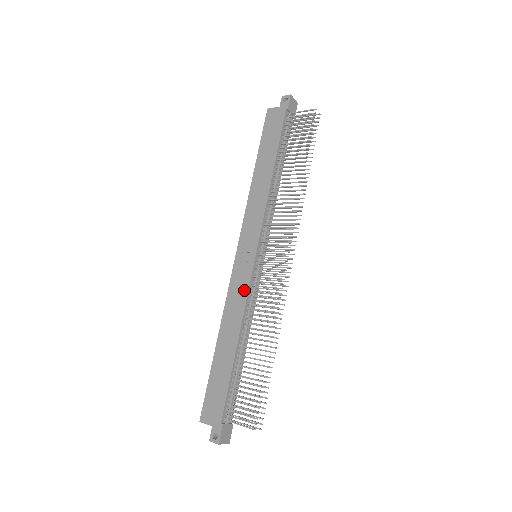
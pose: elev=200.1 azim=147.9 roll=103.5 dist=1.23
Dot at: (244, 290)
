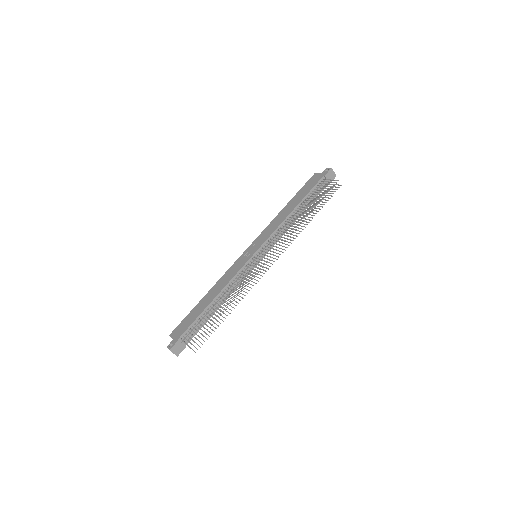
Dot at: (236, 271)
